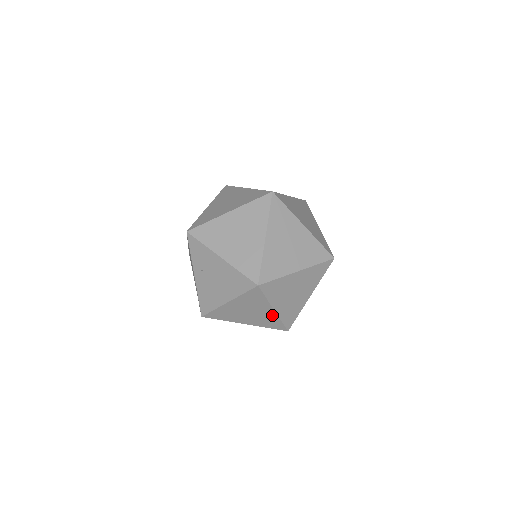
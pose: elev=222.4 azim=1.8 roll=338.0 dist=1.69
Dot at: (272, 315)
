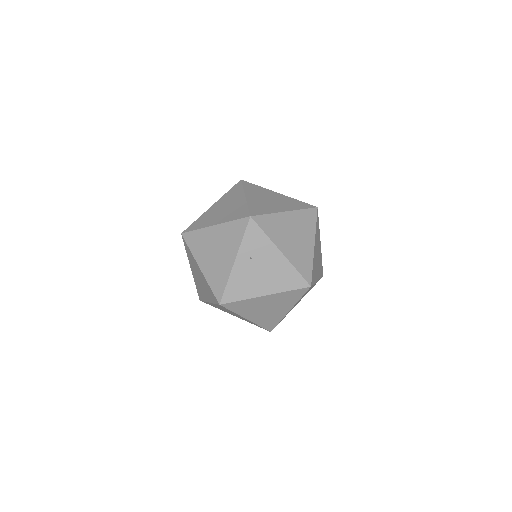
Dot at: (281, 315)
